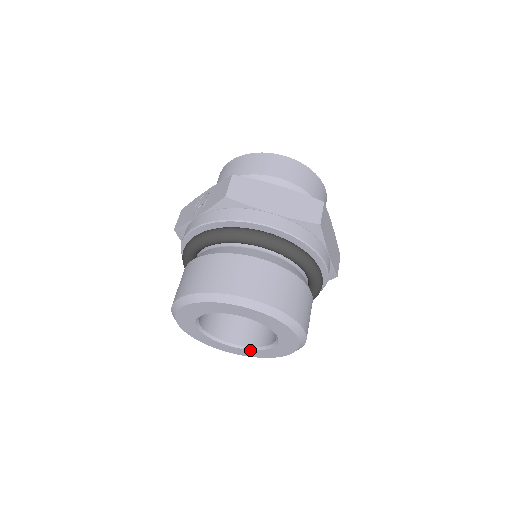
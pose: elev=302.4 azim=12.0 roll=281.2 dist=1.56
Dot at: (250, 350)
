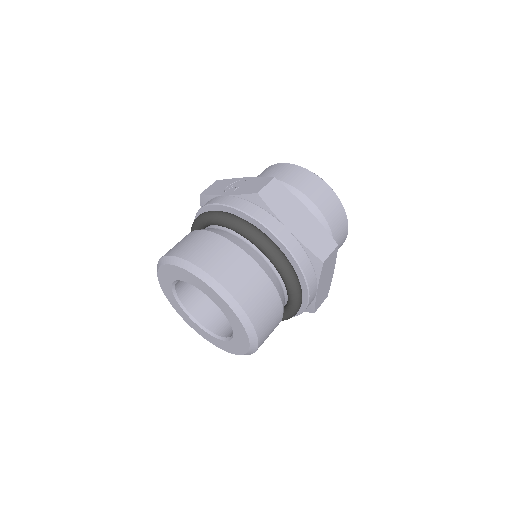
Dot at: (205, 332)
